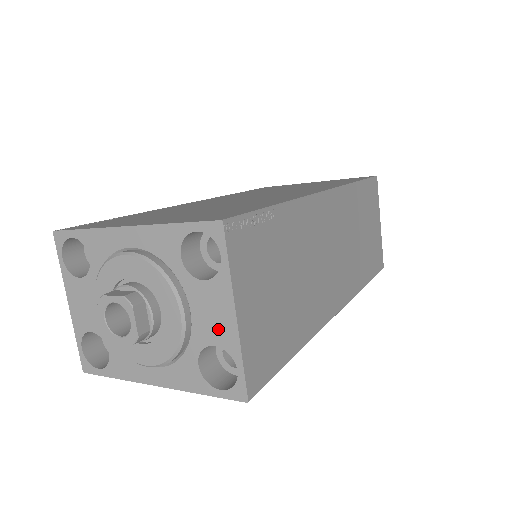
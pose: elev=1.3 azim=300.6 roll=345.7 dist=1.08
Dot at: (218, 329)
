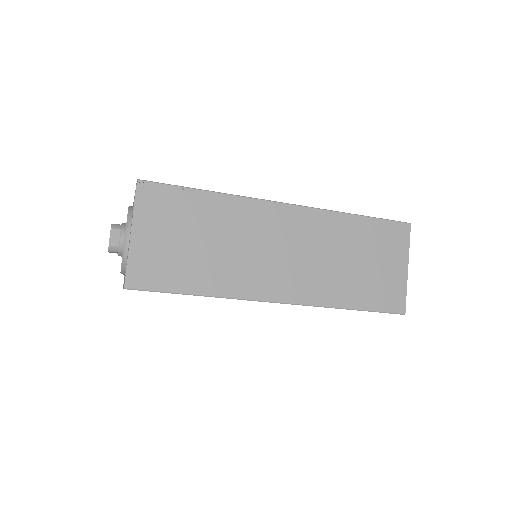
Dot at: occluded
